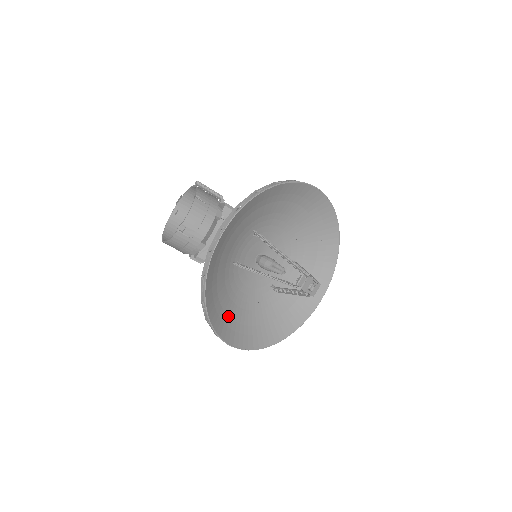
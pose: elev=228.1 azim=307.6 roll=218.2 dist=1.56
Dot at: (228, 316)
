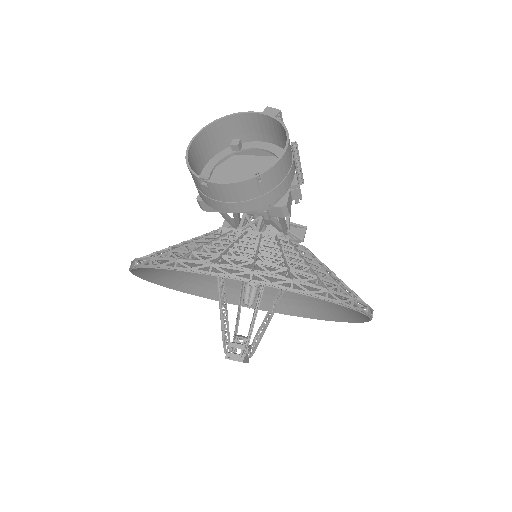
Dot at: occluded
